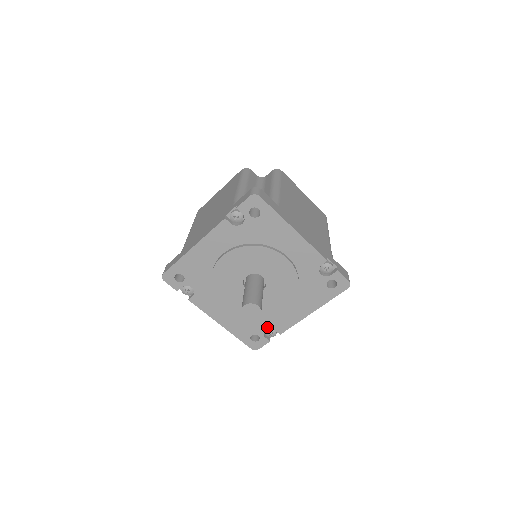
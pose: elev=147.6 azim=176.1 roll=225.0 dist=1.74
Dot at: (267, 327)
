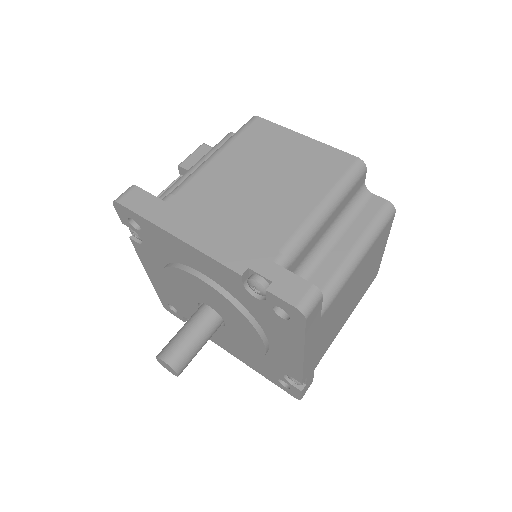
Dot at: occluded
